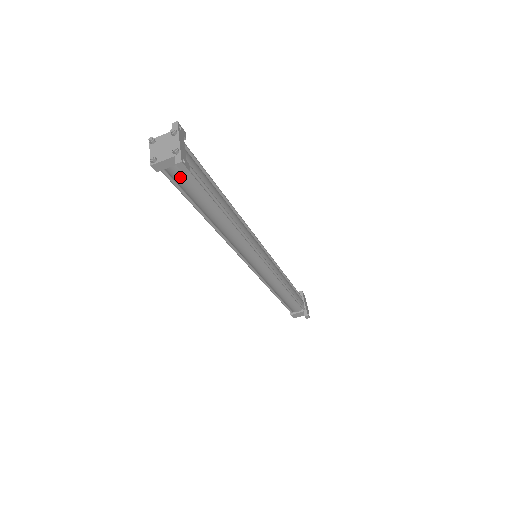
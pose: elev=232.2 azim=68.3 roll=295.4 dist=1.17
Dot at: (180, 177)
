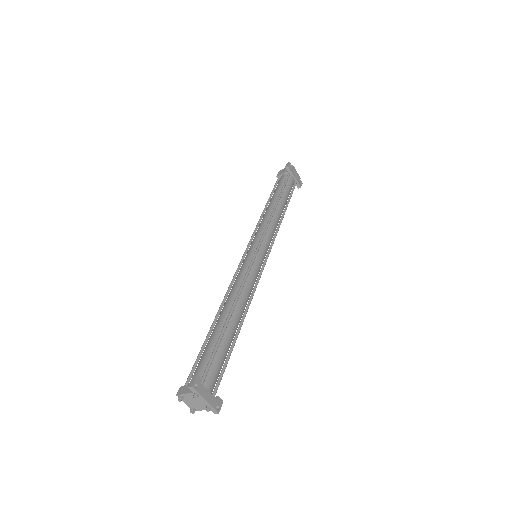
Dot at: occluded
